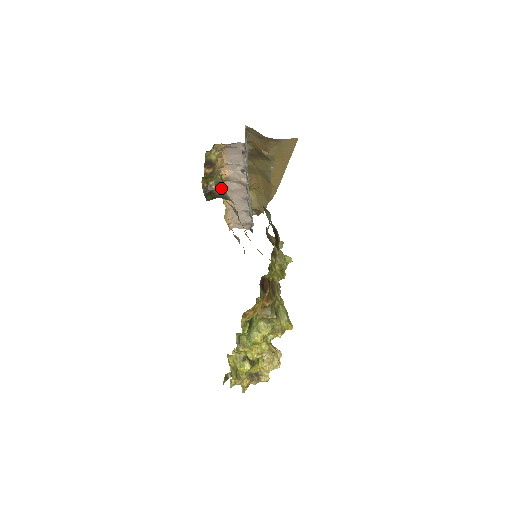
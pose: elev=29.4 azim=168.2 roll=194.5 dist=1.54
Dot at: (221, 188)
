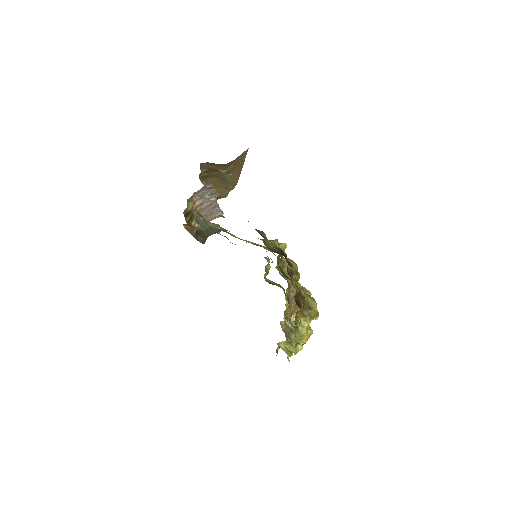
Dot at: (202, 221)
